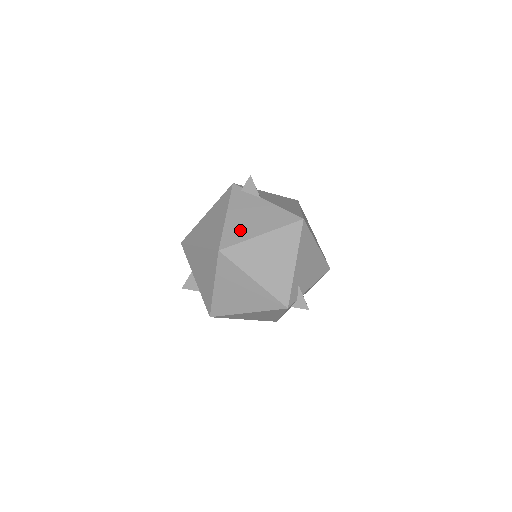
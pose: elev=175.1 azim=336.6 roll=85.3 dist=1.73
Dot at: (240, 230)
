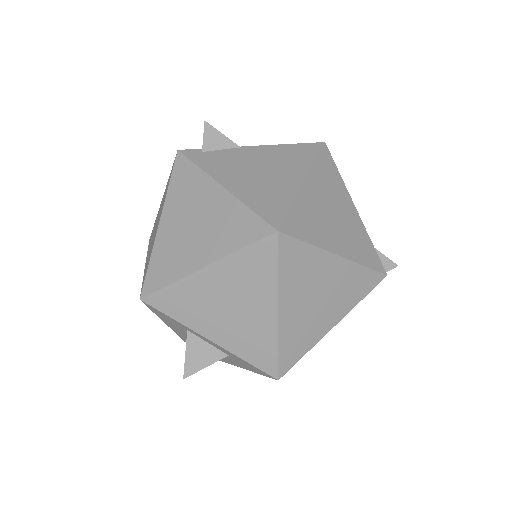
Dot at: (269, 192)
